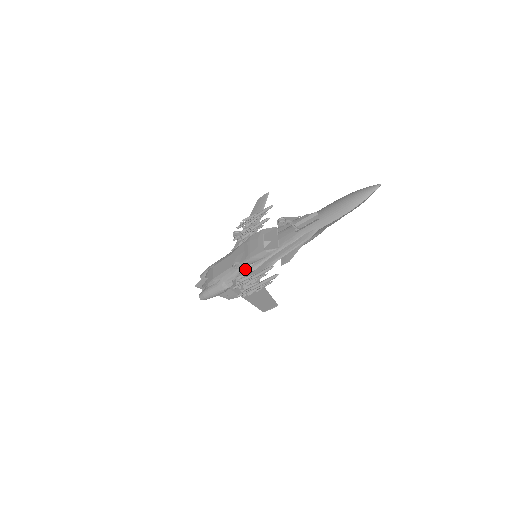
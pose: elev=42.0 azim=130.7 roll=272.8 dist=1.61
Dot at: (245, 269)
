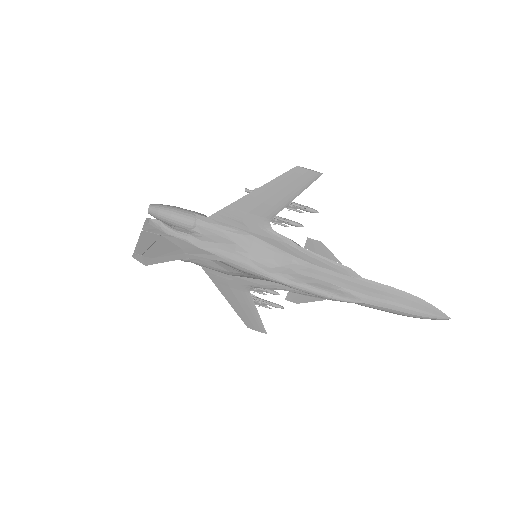
Dot at: occluded
